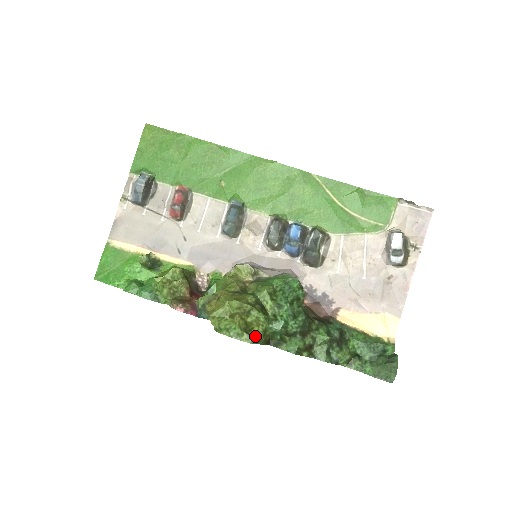
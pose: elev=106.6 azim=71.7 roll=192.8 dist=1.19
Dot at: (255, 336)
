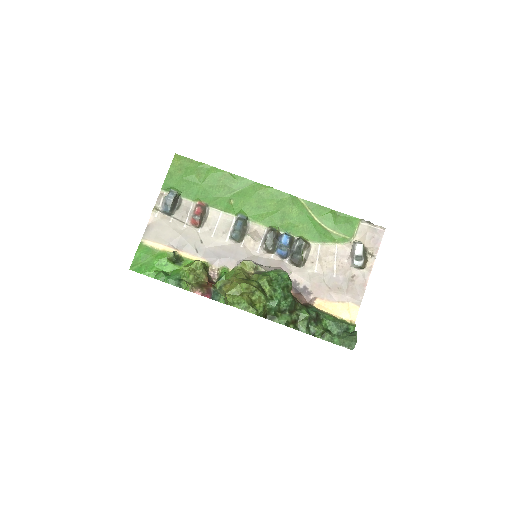
Dot at: (258, 309)
